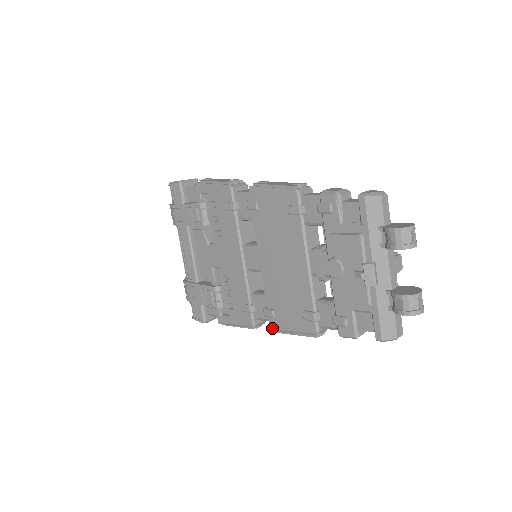
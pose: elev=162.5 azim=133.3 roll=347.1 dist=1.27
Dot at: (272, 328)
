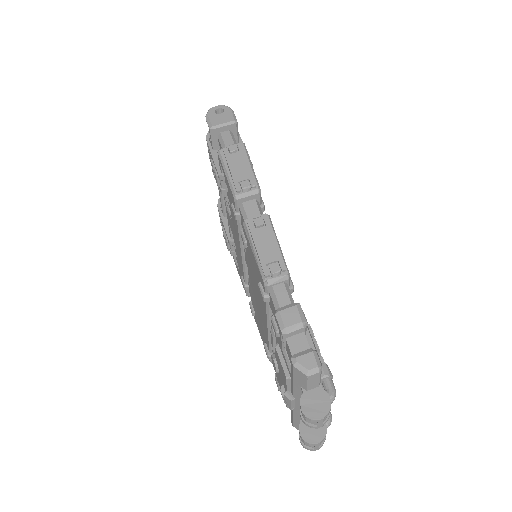
Dot at: (254, 317)
